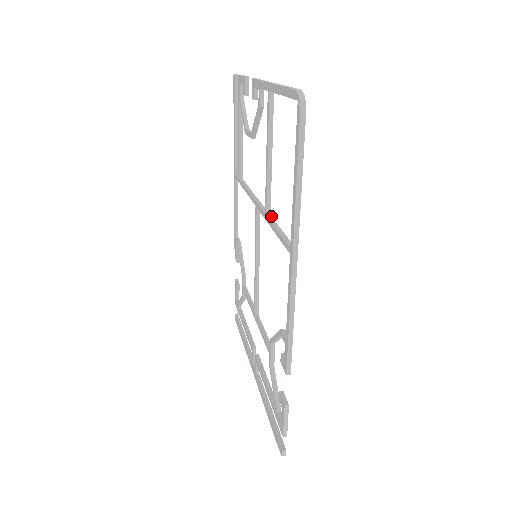
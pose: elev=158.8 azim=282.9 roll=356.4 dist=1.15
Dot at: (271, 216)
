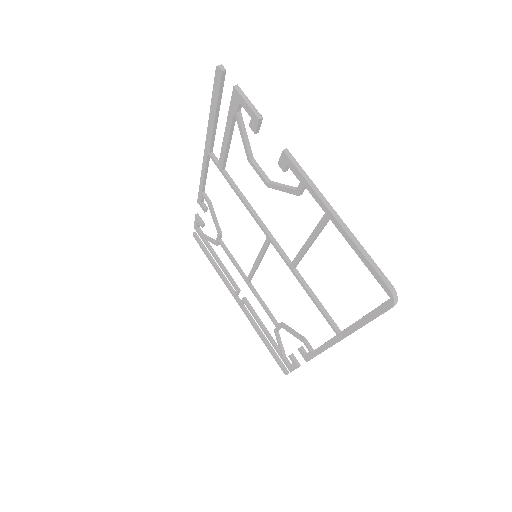
Dot at: occluded
